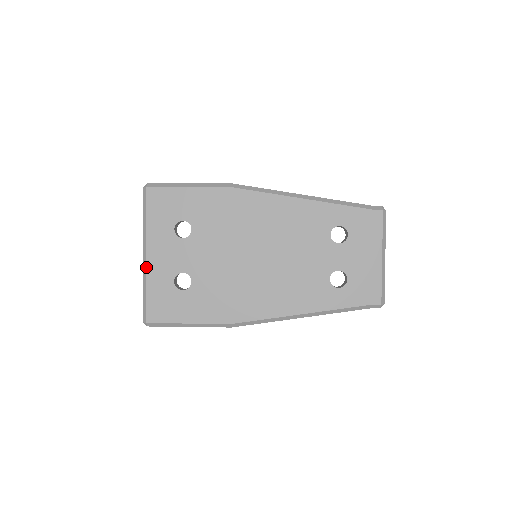
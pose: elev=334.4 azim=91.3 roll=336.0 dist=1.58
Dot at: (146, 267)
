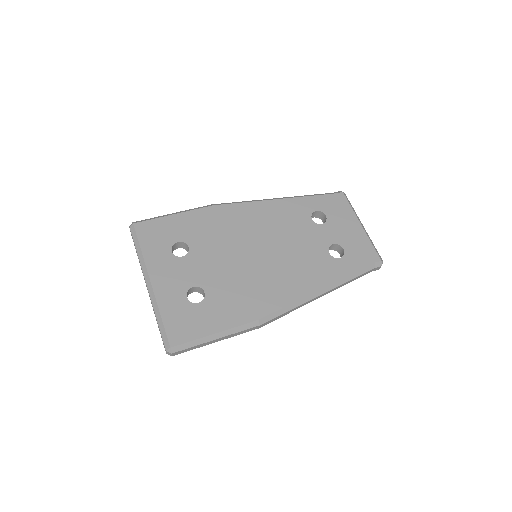
Dot at: (153, 292)
